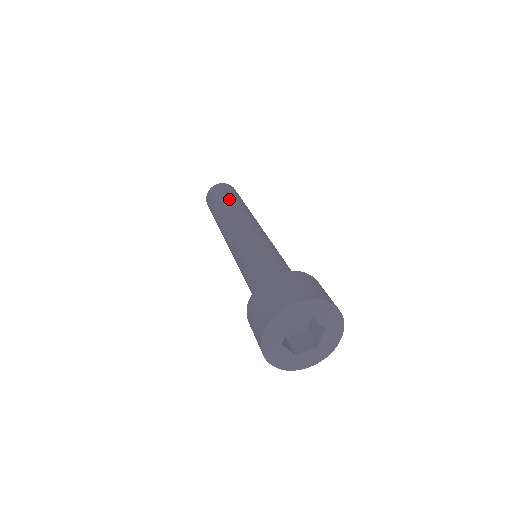
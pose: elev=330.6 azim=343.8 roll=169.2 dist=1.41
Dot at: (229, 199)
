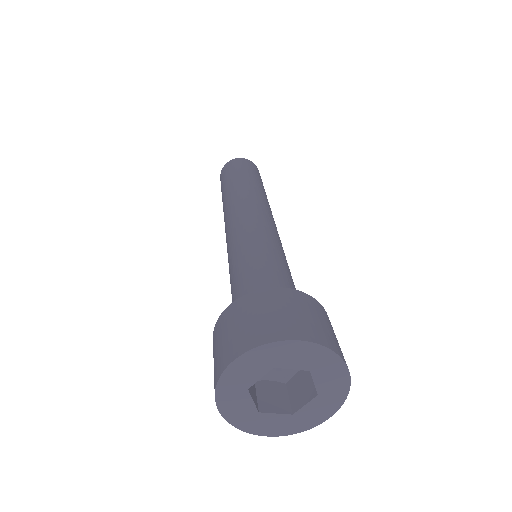
Dot at: (228, 184)
